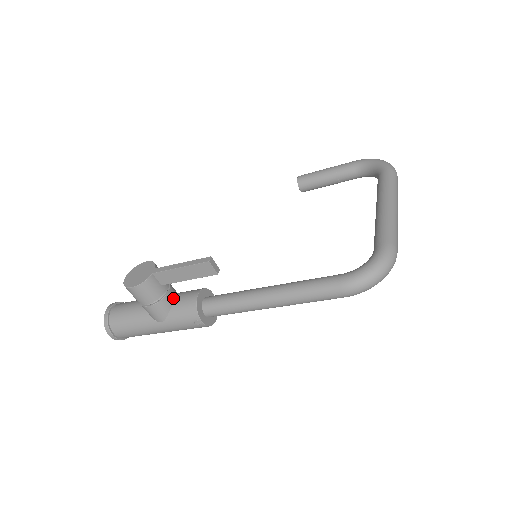
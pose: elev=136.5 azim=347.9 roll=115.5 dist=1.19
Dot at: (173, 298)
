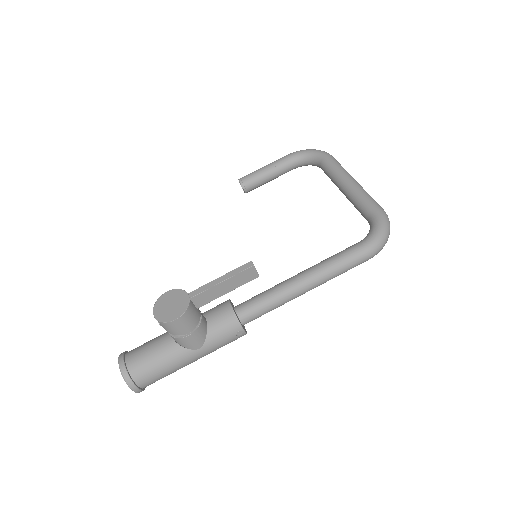
Dot at: (205, 319)
